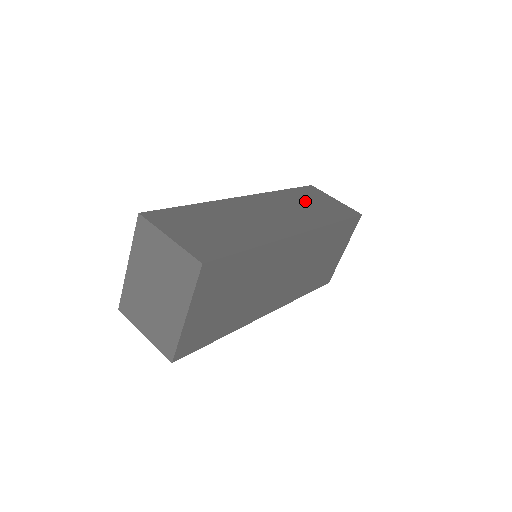
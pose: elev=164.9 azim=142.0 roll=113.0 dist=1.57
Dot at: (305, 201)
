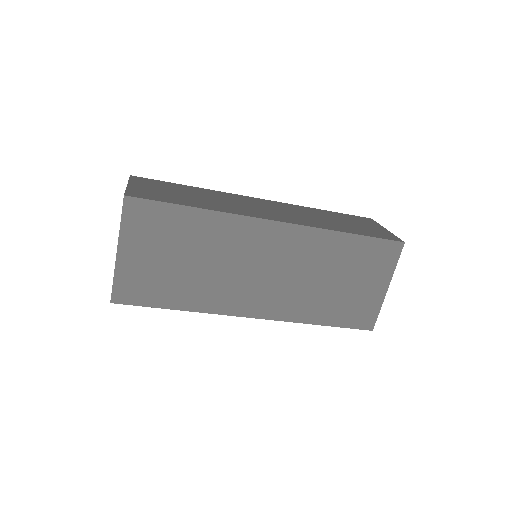
Dot at: (334, 218)
